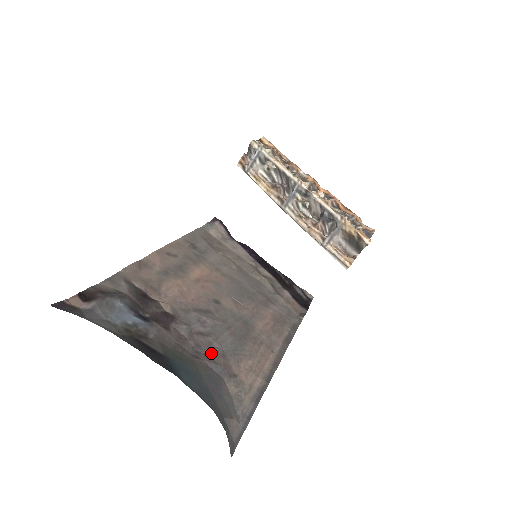
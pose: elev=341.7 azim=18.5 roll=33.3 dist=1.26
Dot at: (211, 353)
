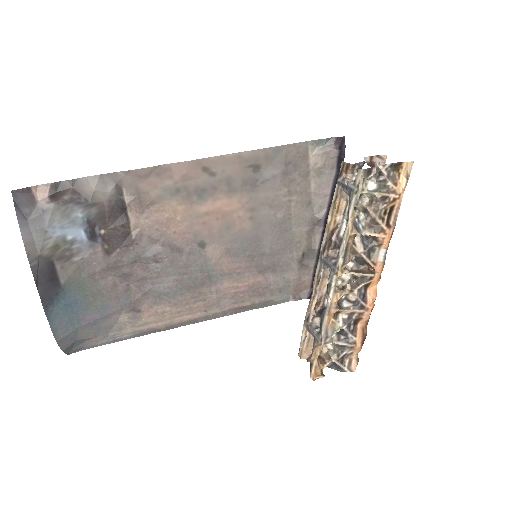
Dot at: (136, 286)
